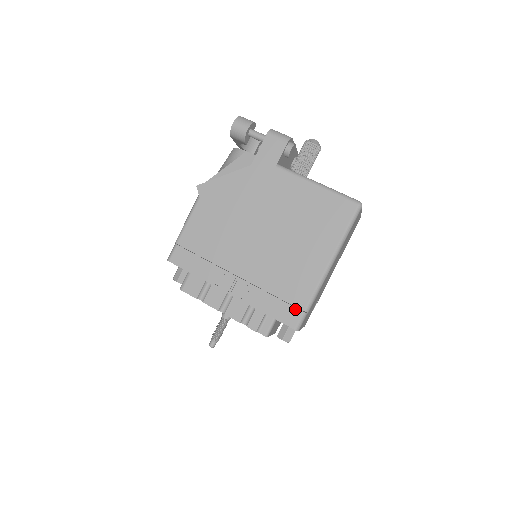
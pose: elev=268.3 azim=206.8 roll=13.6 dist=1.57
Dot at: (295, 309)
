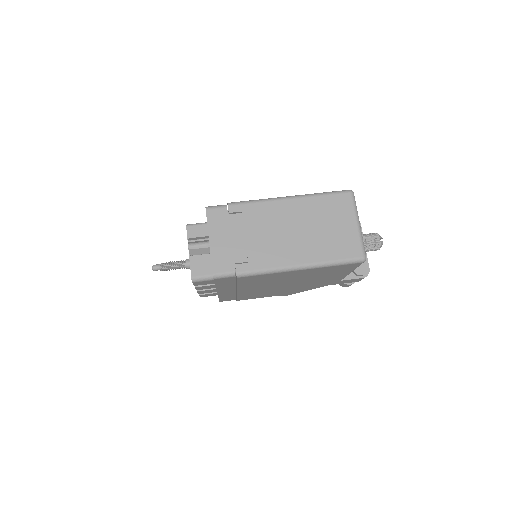
Dot at: occluded
